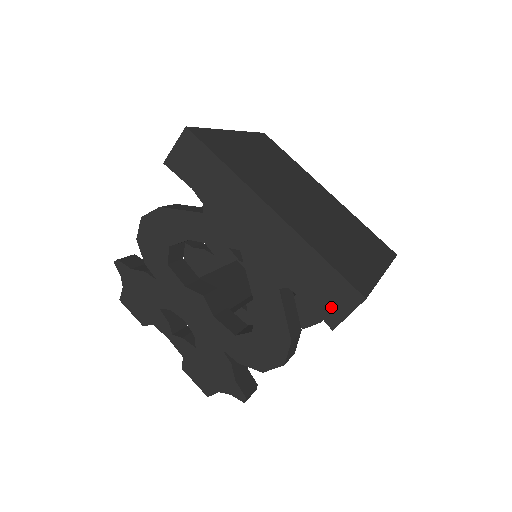
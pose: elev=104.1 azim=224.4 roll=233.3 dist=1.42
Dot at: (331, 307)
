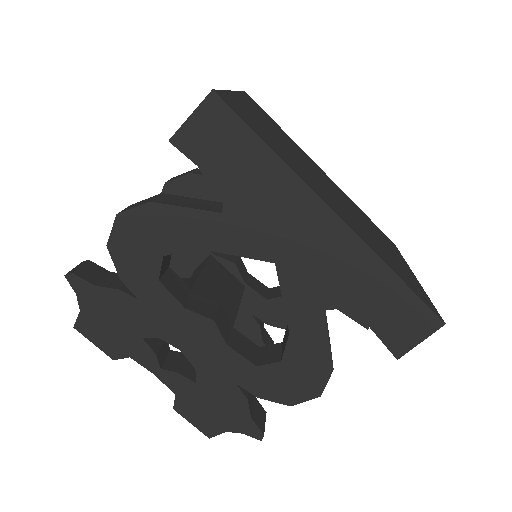
Dot at: (400, 334)
